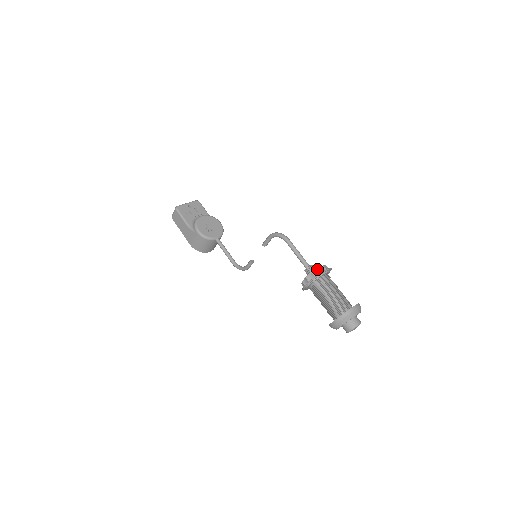
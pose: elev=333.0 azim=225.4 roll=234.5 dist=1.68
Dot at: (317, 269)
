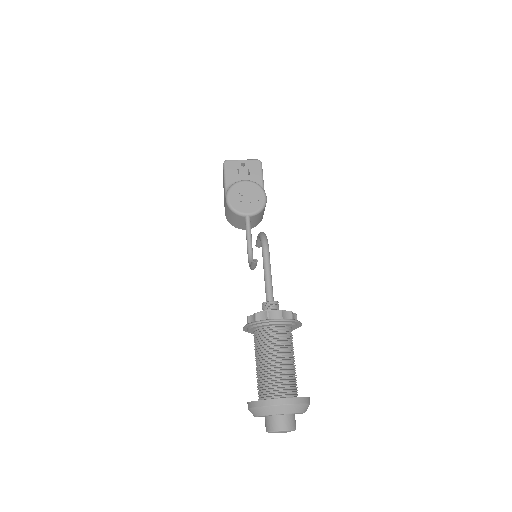
Dot at: (265, 312)
